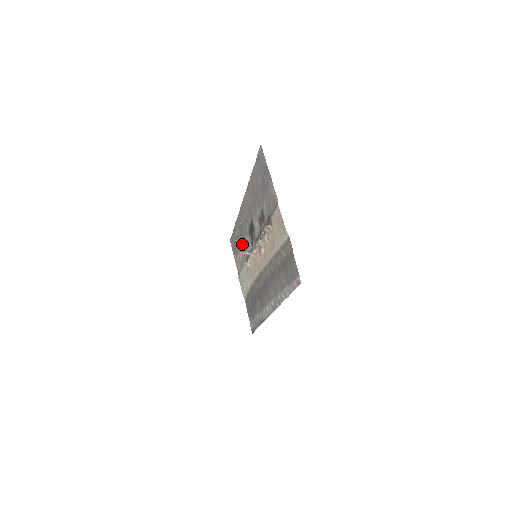
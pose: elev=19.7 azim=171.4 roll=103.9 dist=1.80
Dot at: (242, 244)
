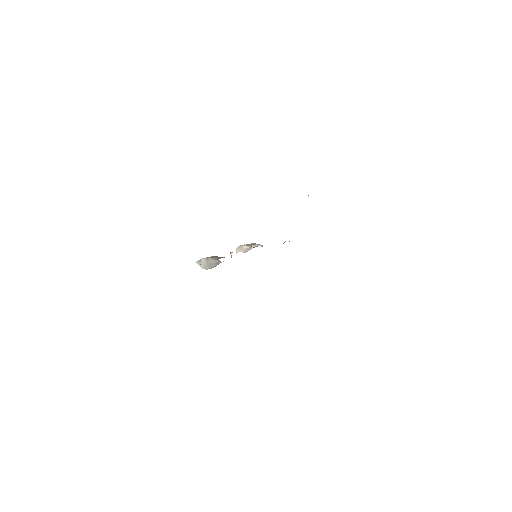
Dot at: occluded
